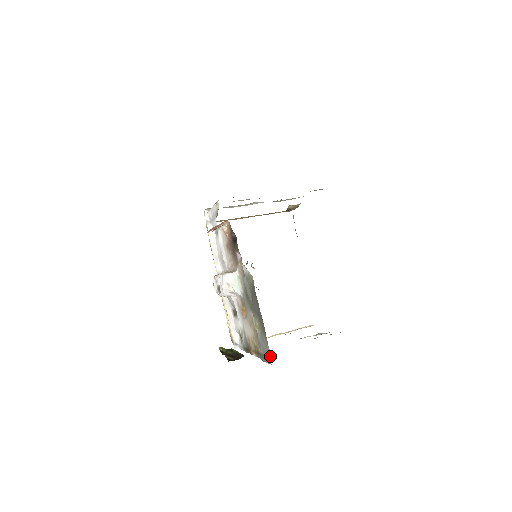
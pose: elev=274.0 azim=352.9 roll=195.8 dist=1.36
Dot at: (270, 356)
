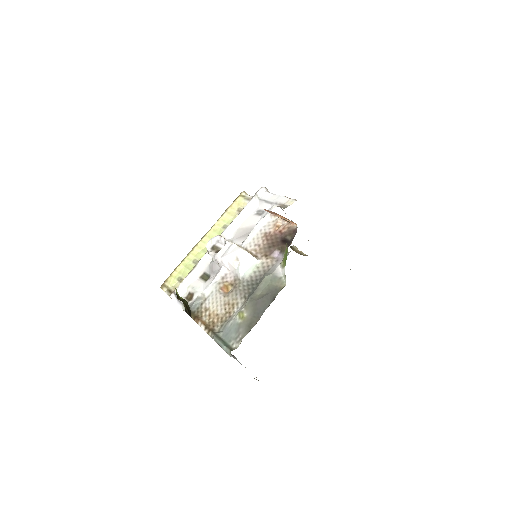
Dot at: (236, 348)
